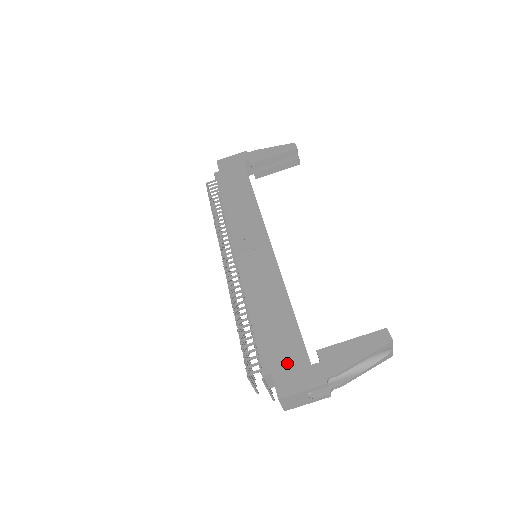
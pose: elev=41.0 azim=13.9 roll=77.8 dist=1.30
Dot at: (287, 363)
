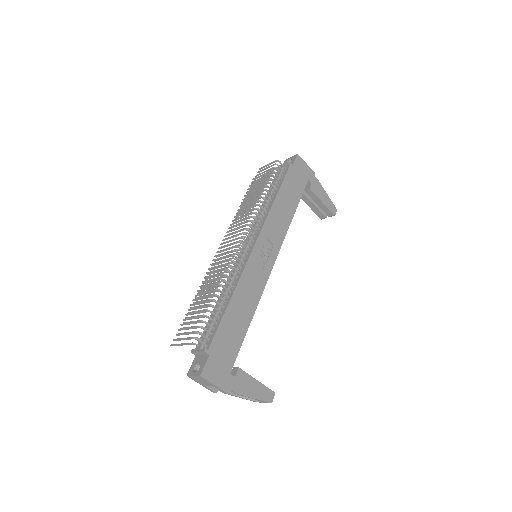
Dot at: (221, 358)
